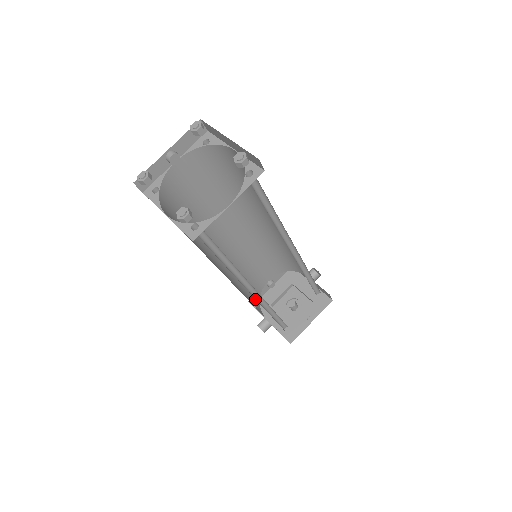
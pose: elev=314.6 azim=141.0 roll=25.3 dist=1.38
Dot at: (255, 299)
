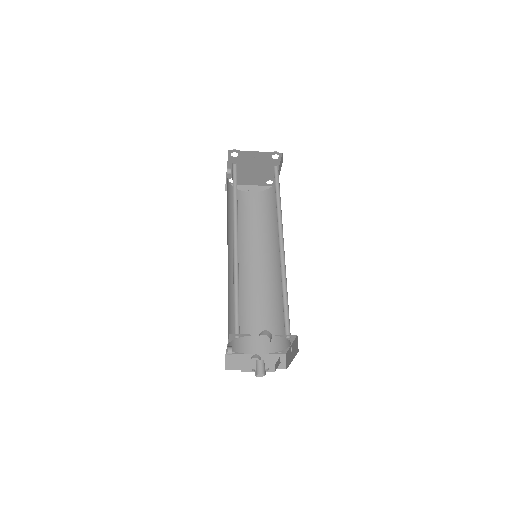
Dot at: occluded
